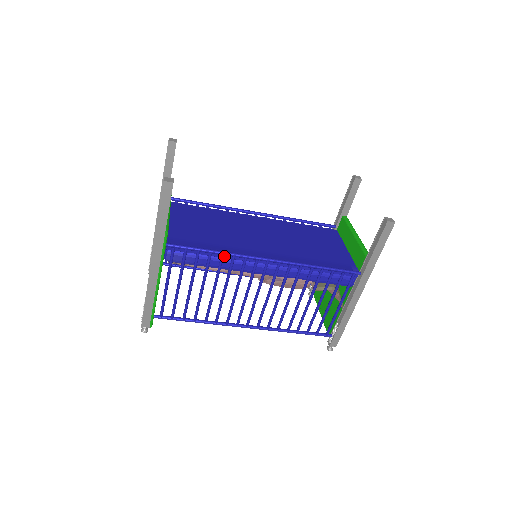
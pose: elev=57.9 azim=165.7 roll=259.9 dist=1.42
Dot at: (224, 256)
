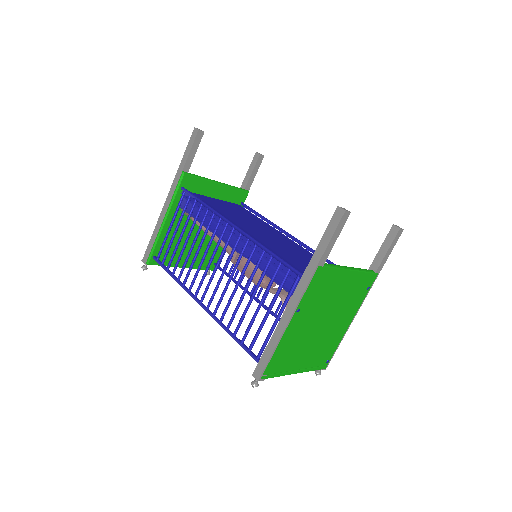
Dot at: (210, 213)
